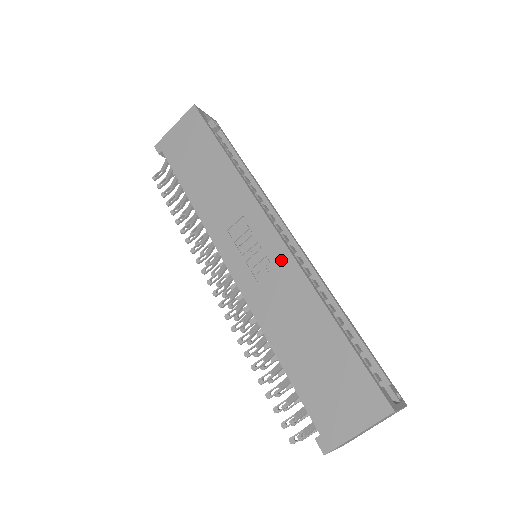
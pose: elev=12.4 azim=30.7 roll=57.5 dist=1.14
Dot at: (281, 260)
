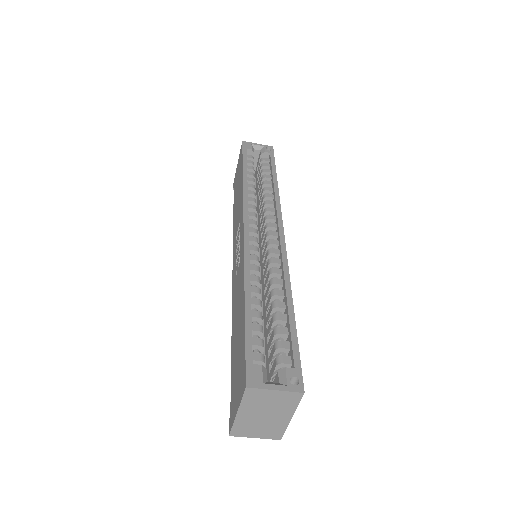
Dot at: (241, 253)
